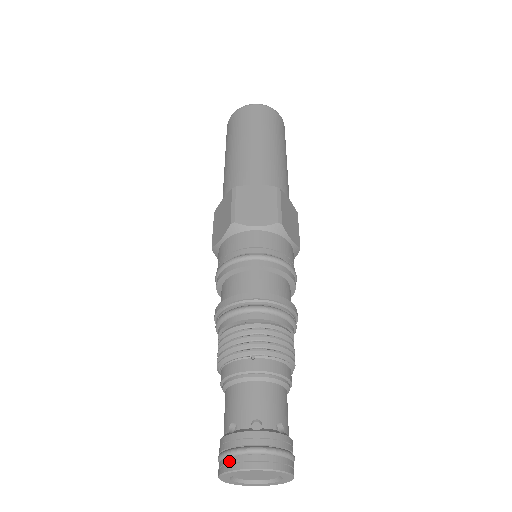
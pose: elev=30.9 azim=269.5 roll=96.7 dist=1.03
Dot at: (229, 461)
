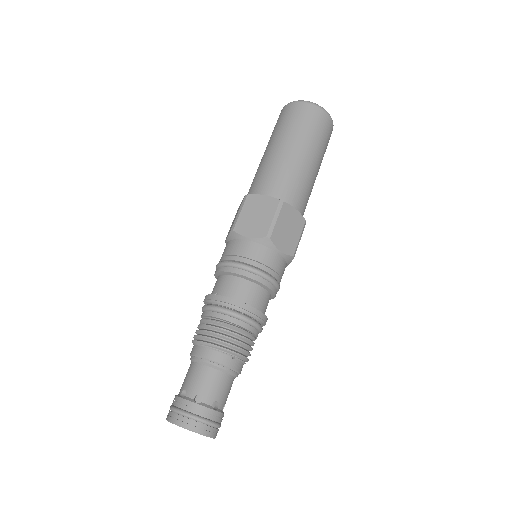
Dot at: (190, 422)
